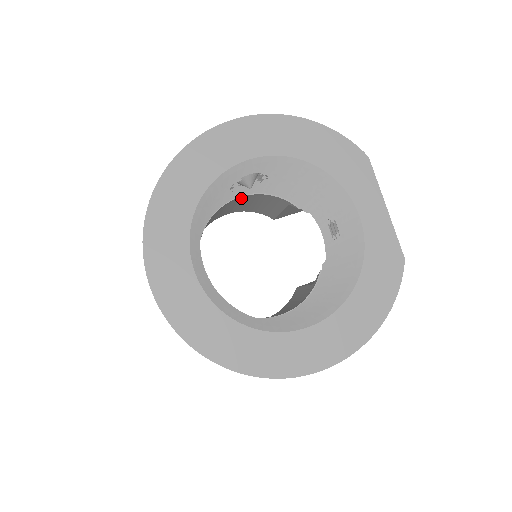
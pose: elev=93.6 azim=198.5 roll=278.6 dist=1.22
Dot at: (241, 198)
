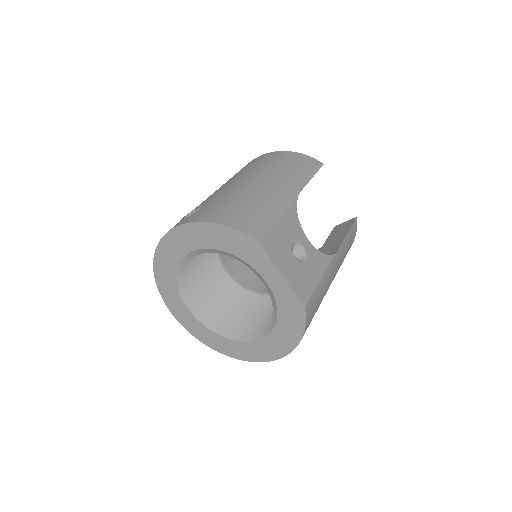
Dot at: occluded
